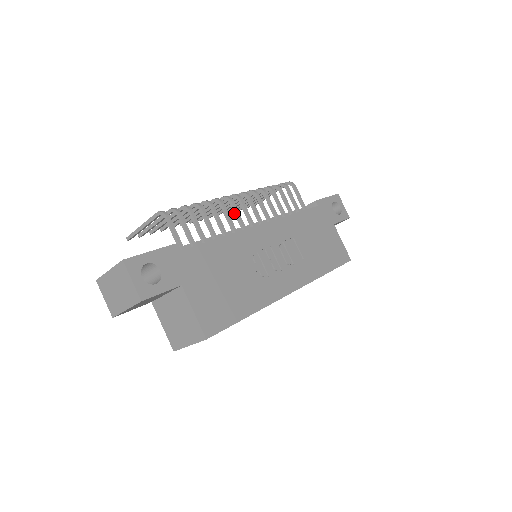
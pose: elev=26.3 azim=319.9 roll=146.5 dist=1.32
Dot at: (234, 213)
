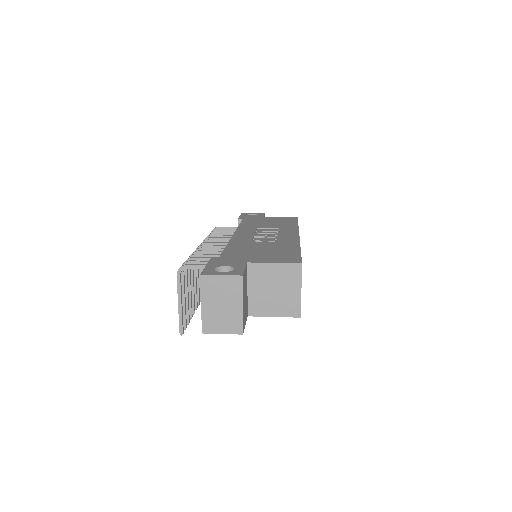
Dot at: occluded
